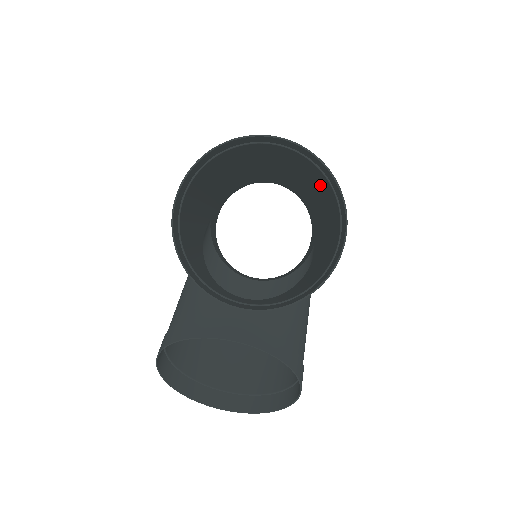
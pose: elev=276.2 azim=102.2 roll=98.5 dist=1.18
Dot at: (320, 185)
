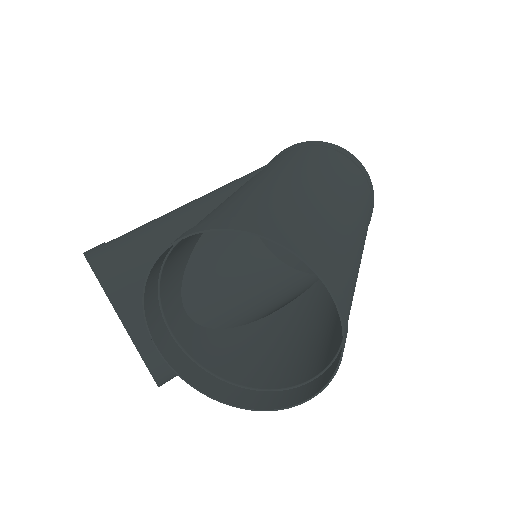
Dot at: occluded
